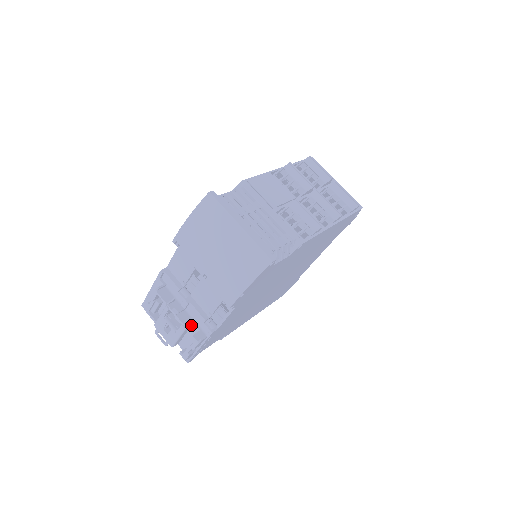
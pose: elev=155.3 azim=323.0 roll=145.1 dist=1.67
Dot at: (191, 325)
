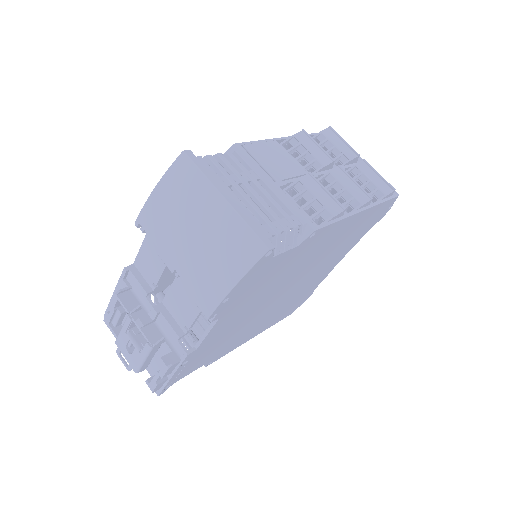
Dot at: (160, 343)
